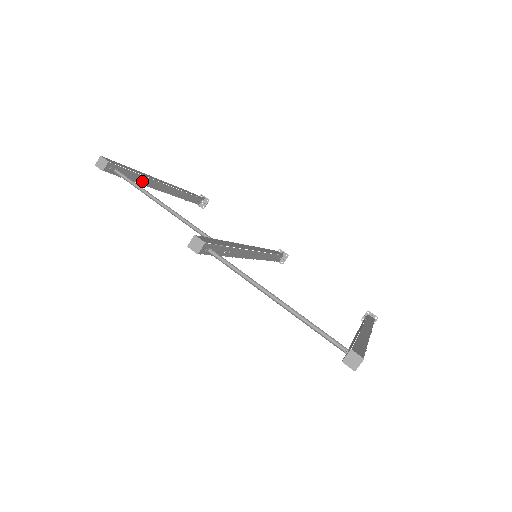
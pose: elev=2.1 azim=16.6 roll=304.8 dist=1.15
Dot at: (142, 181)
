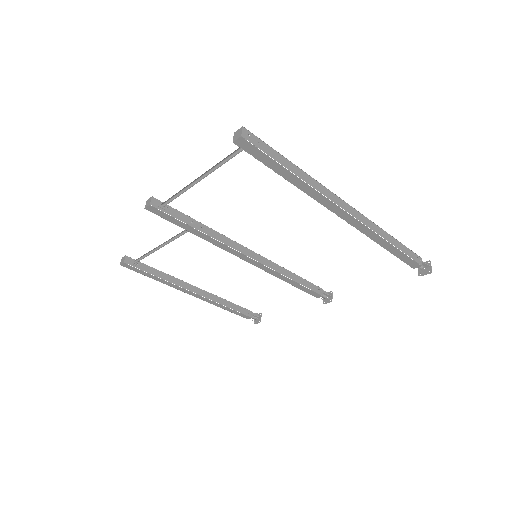
Dot at: (168, 279)
